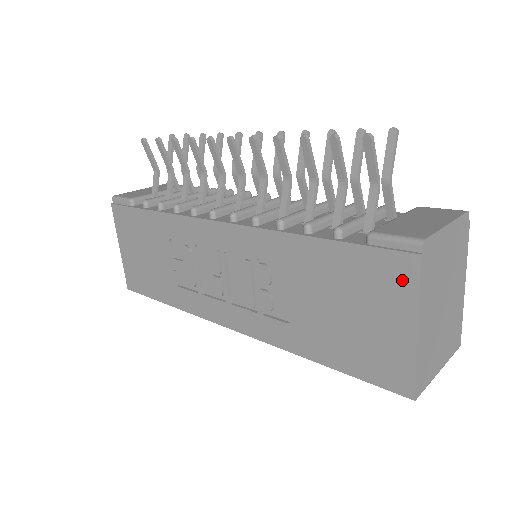
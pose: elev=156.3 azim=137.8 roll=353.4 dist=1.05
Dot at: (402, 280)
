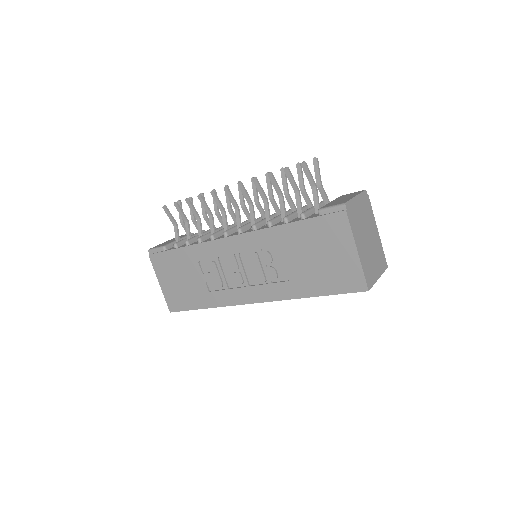
Dot at: (341, 227)
